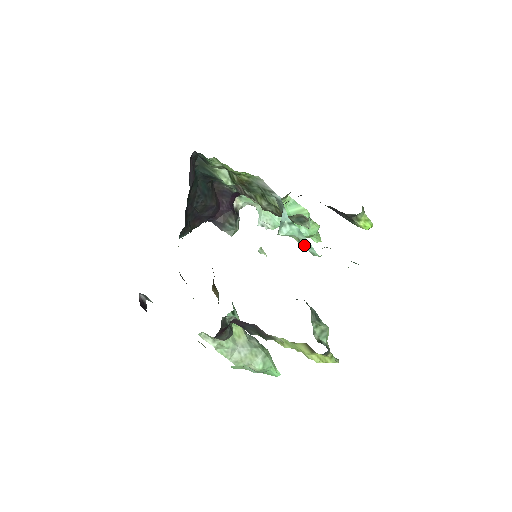
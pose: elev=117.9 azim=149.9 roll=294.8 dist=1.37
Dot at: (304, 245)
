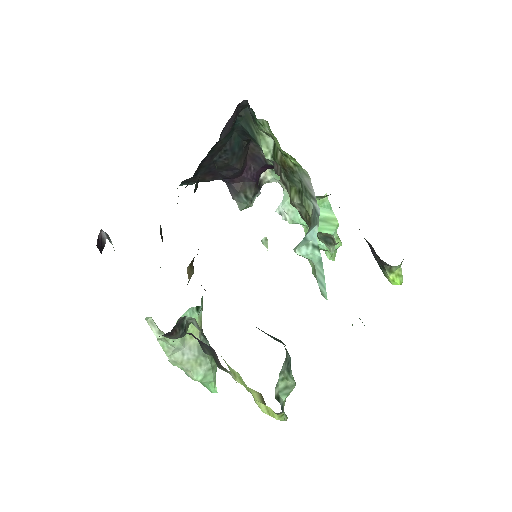
Dot at: (317, 277)
